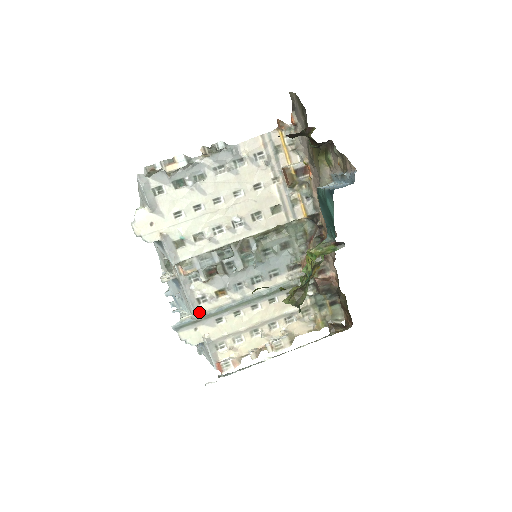
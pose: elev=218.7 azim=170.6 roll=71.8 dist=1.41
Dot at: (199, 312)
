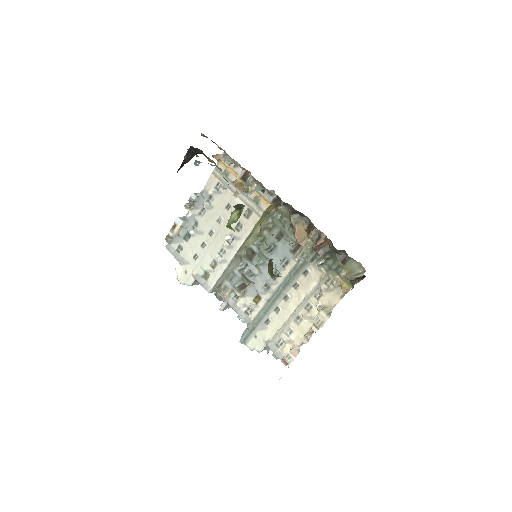
Dot at: (250, 322)
